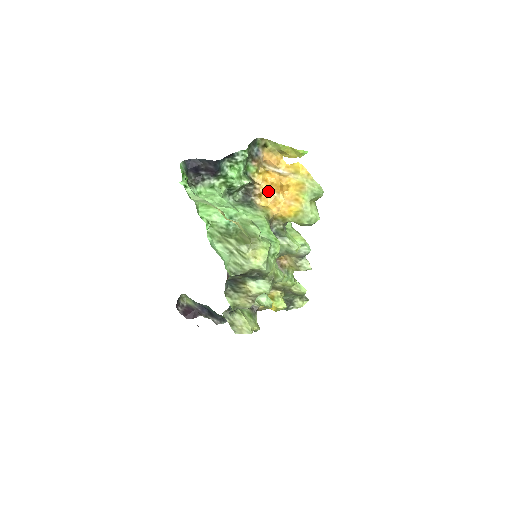
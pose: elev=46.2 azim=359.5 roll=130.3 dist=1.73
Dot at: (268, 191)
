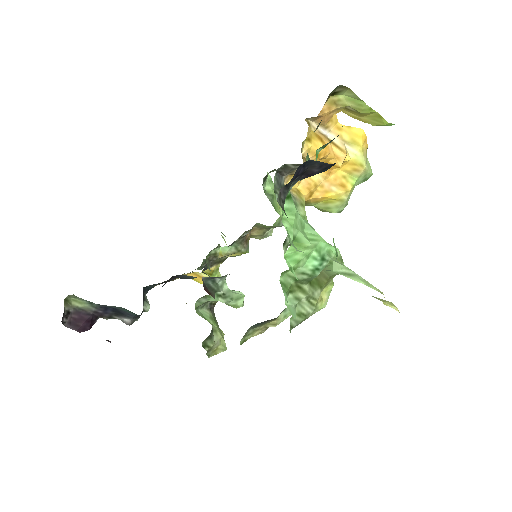
Dot at: occluded
